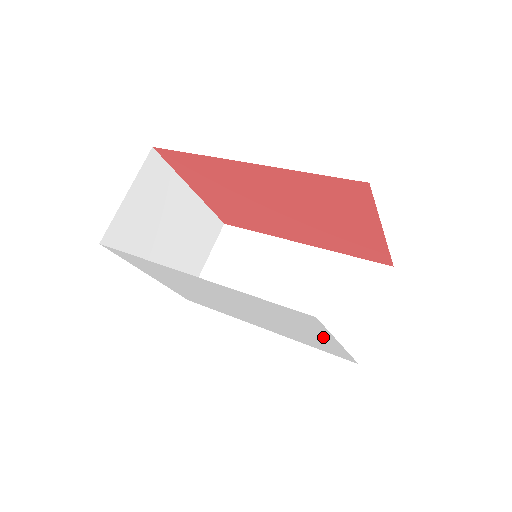
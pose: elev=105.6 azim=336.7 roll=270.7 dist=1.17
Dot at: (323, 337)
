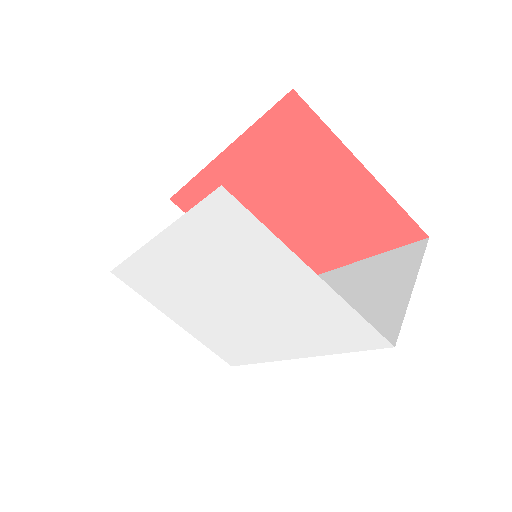
Dot at: (293, 271)
